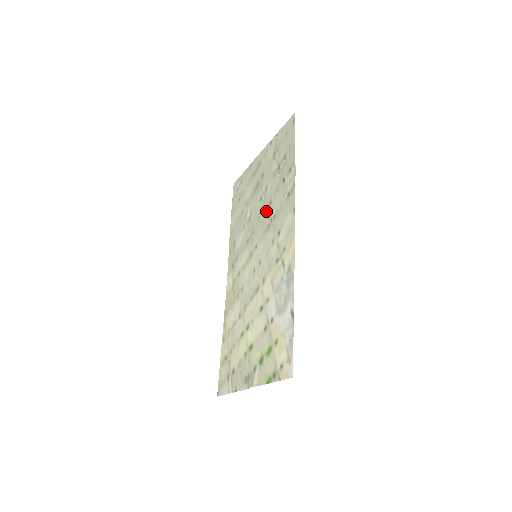
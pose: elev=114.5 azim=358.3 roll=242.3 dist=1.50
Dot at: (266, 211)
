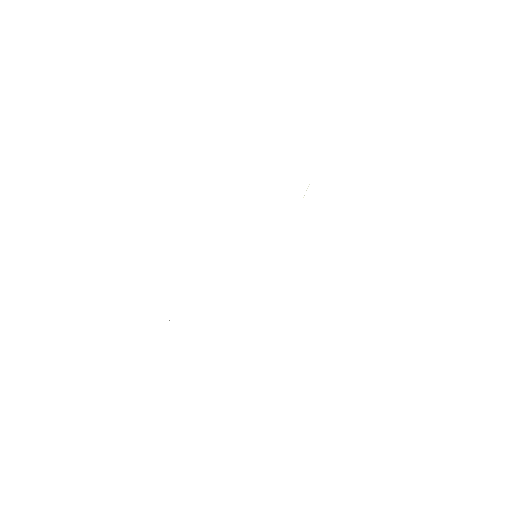
Dot at: occluded
